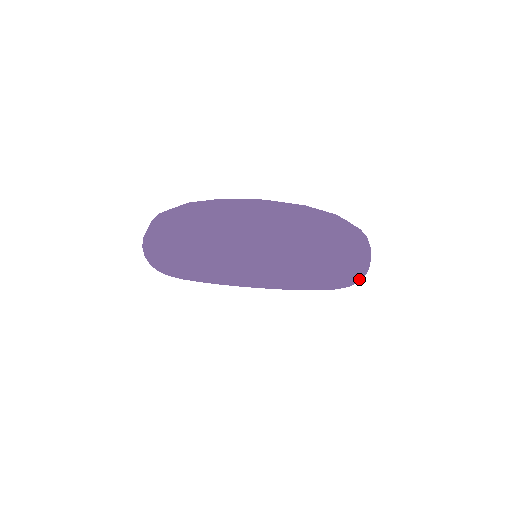
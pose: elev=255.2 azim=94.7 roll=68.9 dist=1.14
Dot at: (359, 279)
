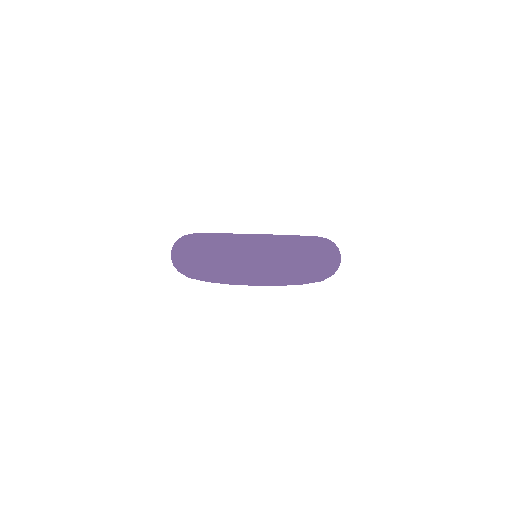
Dot at: occluded
